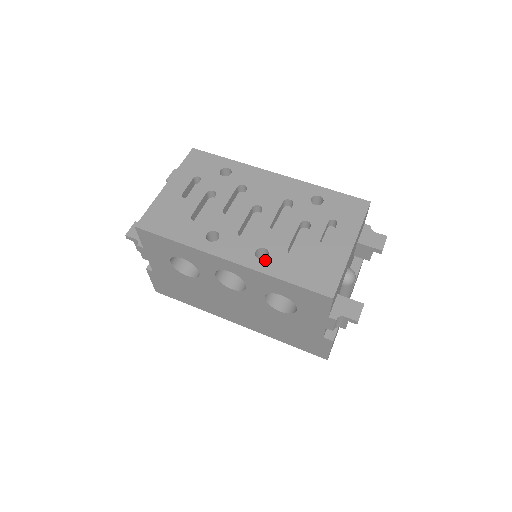
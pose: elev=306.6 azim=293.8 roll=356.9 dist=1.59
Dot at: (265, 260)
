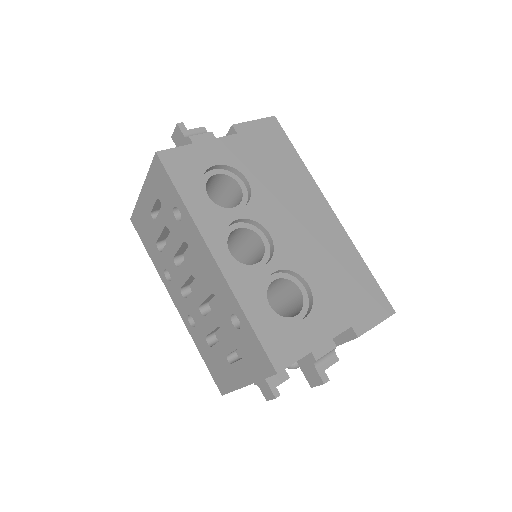
Dot at: (192, 328)
